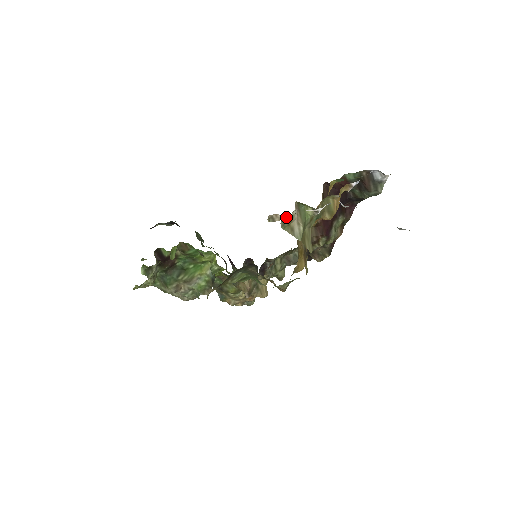
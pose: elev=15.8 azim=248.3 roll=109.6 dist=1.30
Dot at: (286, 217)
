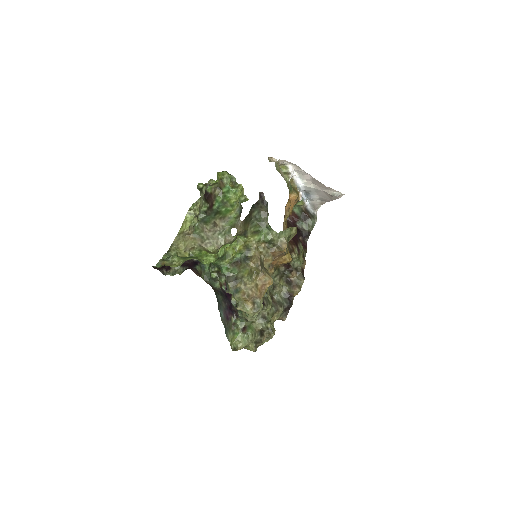
Dot at: (277, 163)
